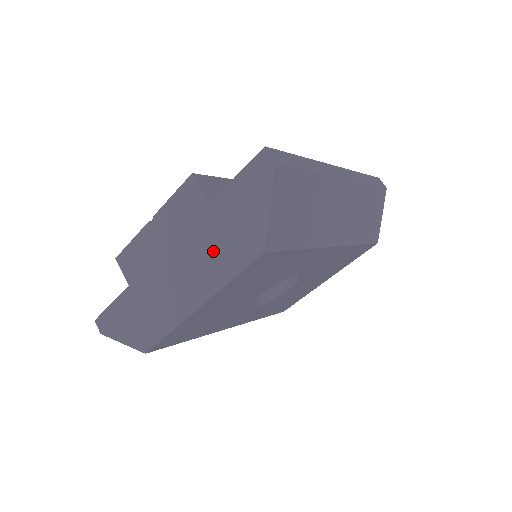
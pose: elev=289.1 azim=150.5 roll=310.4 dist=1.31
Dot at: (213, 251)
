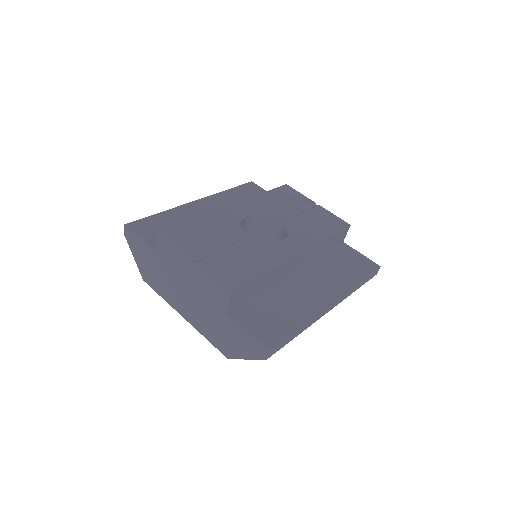
Dot at: (209, 322)
